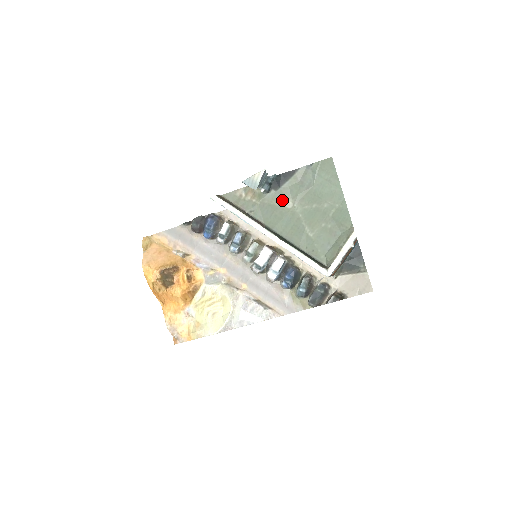
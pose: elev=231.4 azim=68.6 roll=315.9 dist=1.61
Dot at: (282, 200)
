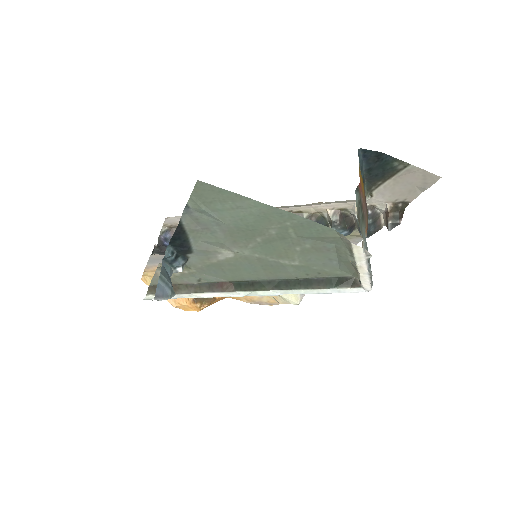
Dot at: (213, 256)
